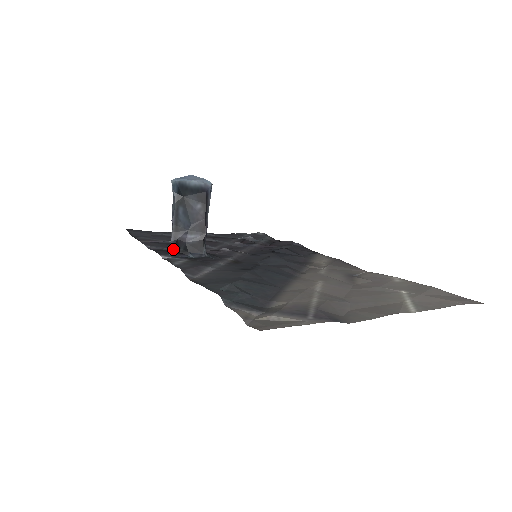
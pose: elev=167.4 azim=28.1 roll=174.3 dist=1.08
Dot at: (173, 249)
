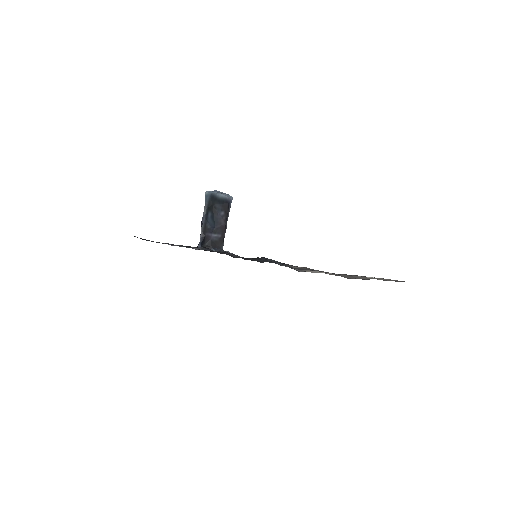
Dot at: (201, 243)
